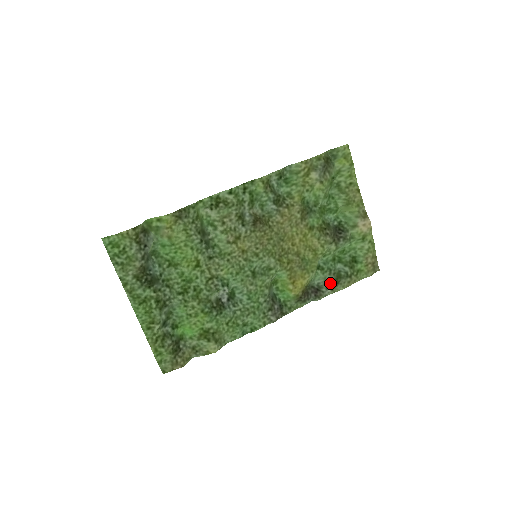
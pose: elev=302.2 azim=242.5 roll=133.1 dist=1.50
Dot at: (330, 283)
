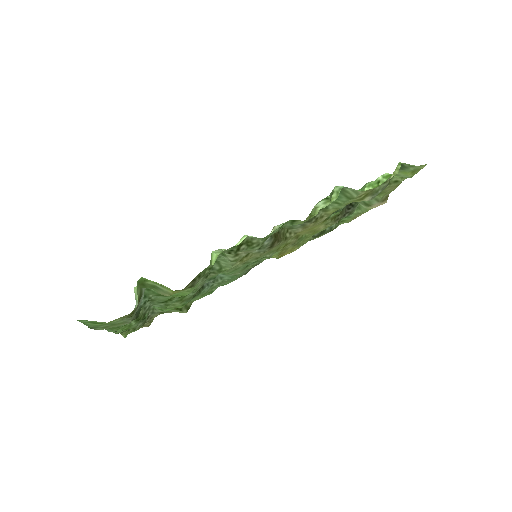
Dot at: (311, 238)
